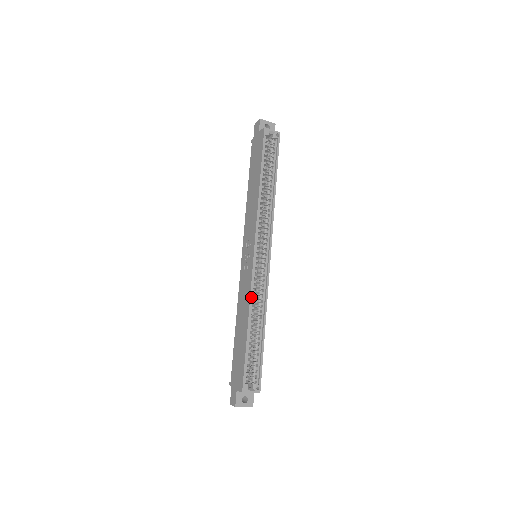
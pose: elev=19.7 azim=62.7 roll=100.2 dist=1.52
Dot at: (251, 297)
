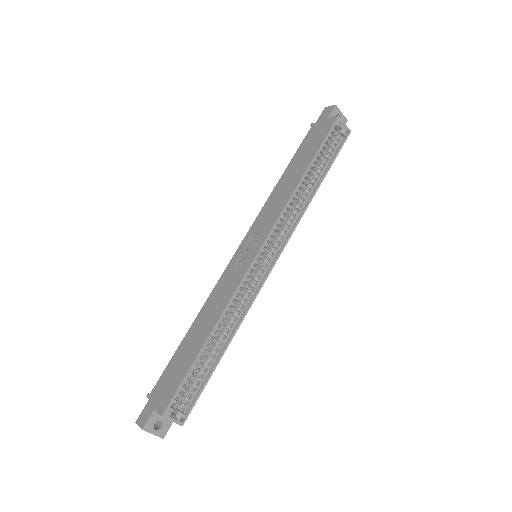
Dot at: (230, 302)
